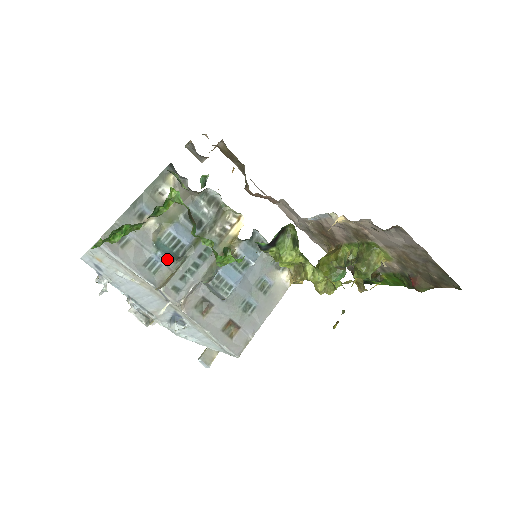
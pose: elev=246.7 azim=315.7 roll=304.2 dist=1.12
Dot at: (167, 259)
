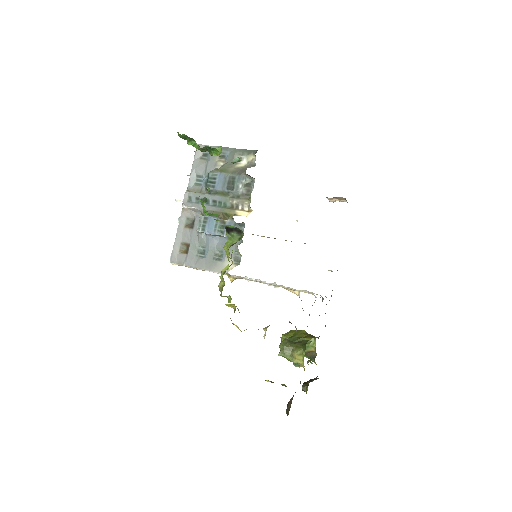
Dot at: (206, 185)
